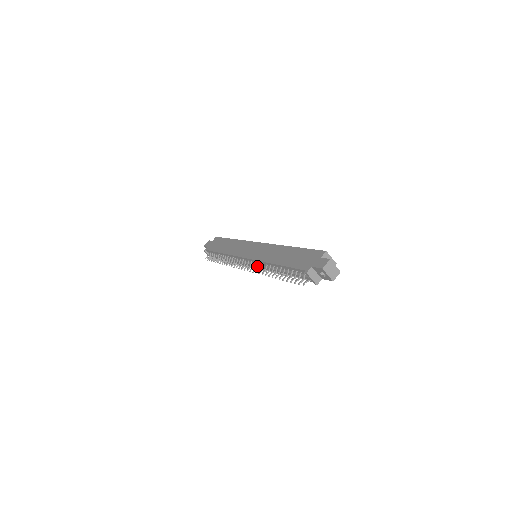
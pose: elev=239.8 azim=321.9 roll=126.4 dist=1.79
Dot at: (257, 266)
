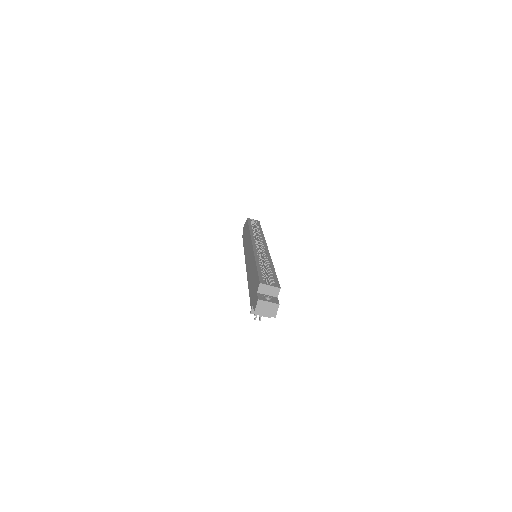
Dot at: occluded
